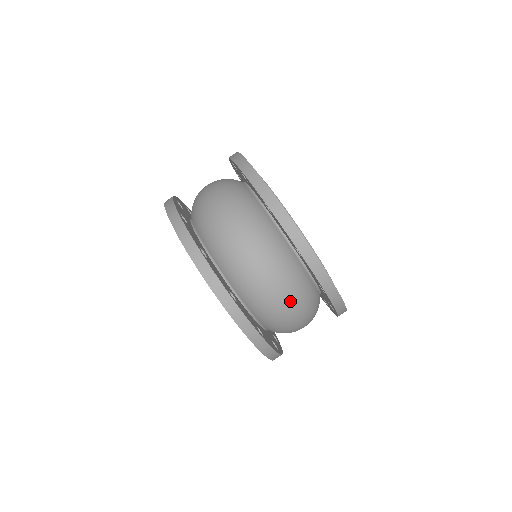
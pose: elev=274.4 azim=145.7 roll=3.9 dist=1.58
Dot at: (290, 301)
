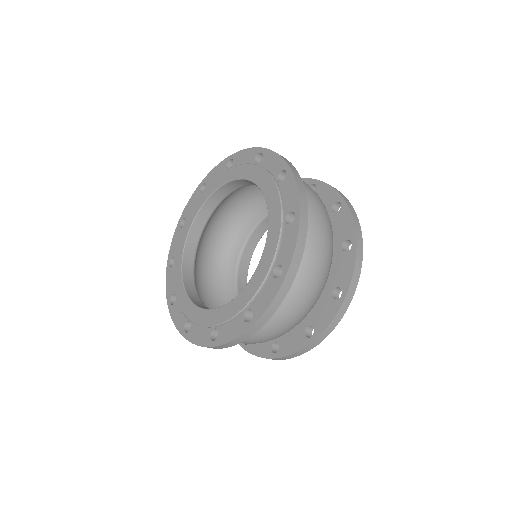
Dot at: (320, 274)
